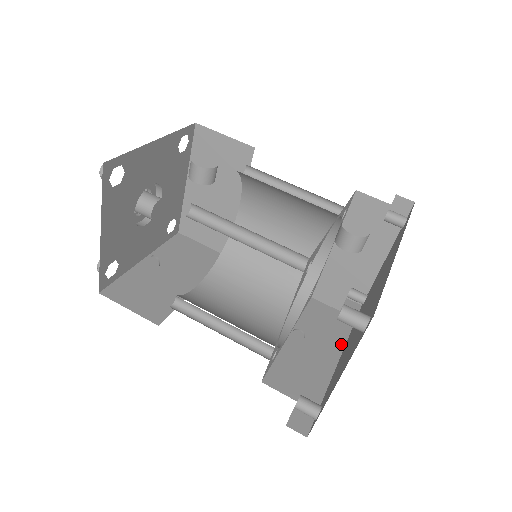
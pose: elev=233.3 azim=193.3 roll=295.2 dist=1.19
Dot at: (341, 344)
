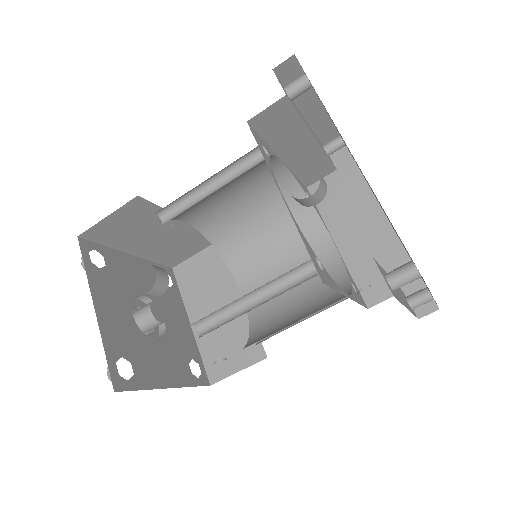
Dot at: (372, 200)
